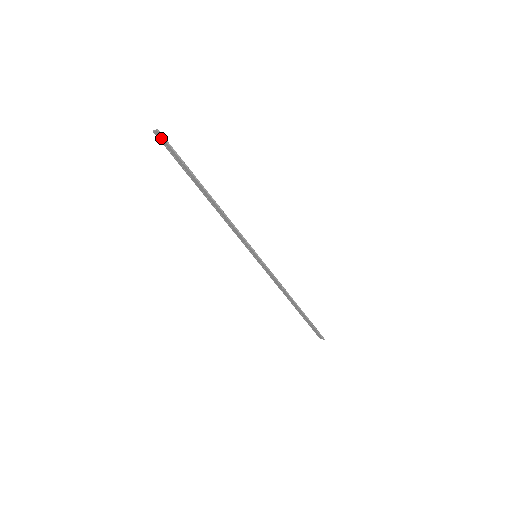
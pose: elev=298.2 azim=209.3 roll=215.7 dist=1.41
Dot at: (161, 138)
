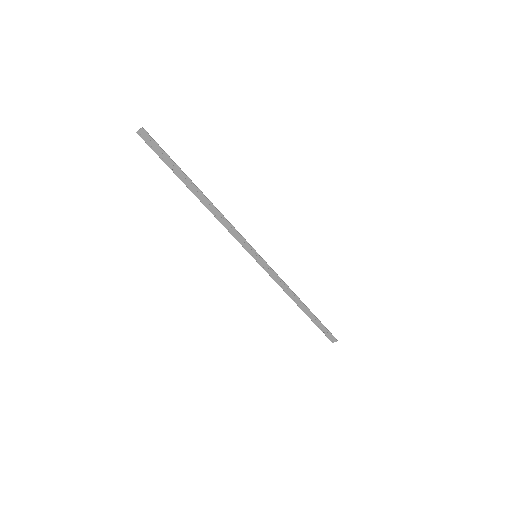
Dot at: (146, 137)
